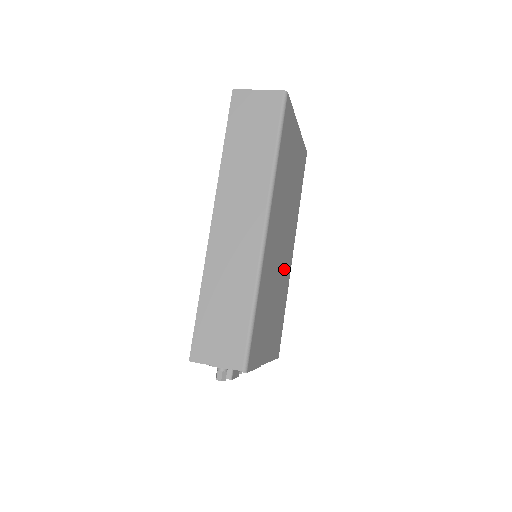
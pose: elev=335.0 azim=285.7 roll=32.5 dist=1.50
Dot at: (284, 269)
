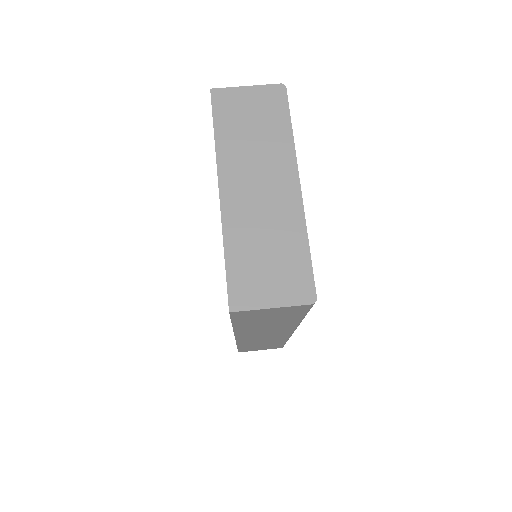
Dot at: occluded
